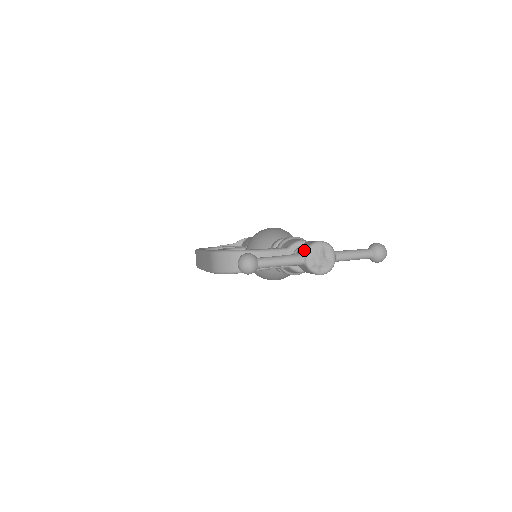
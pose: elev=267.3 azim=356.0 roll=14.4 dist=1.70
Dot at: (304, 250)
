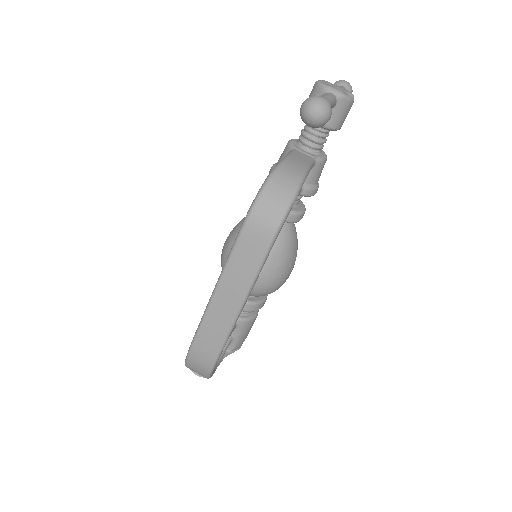
Dot at: (320, 93)
